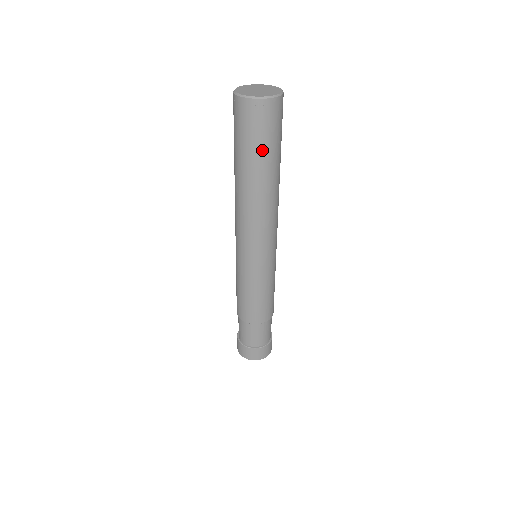
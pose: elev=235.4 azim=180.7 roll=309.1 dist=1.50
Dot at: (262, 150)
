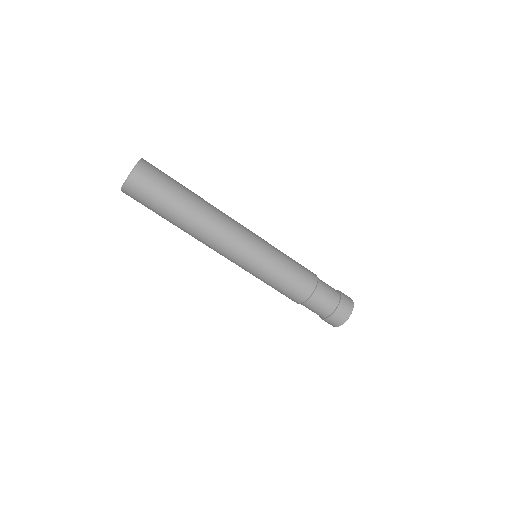
Dot at: (173, 188)
